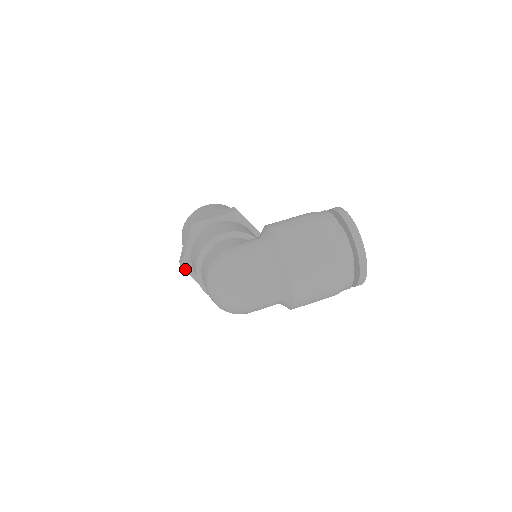
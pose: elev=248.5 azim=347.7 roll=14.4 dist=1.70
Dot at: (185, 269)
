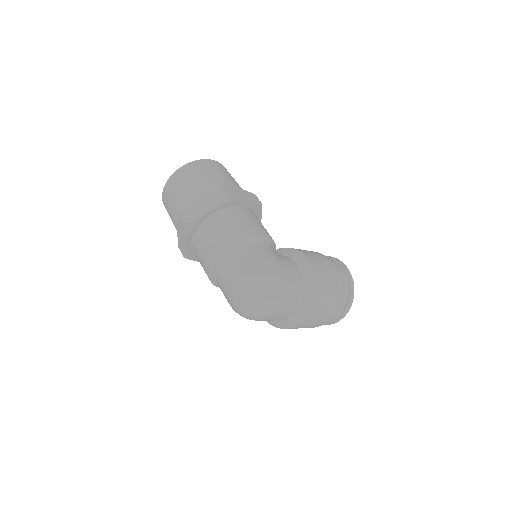
Dot at: (188, 229)
